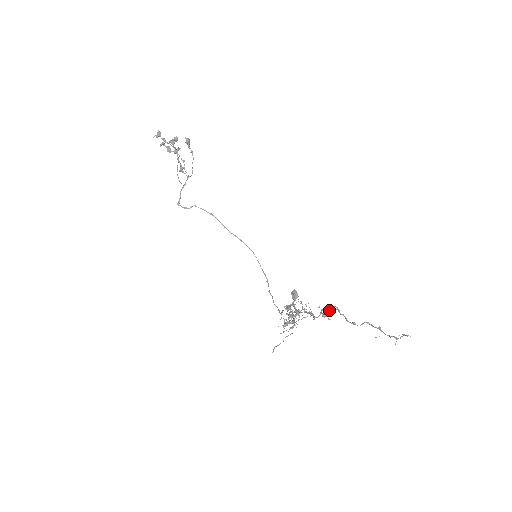
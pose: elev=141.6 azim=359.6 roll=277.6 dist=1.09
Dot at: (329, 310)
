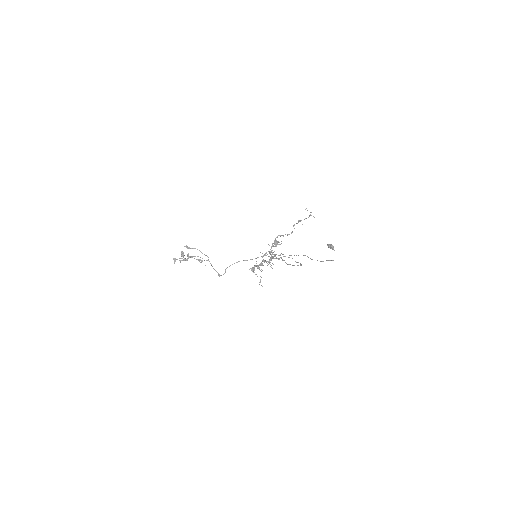
Dot at: (275, 241)
